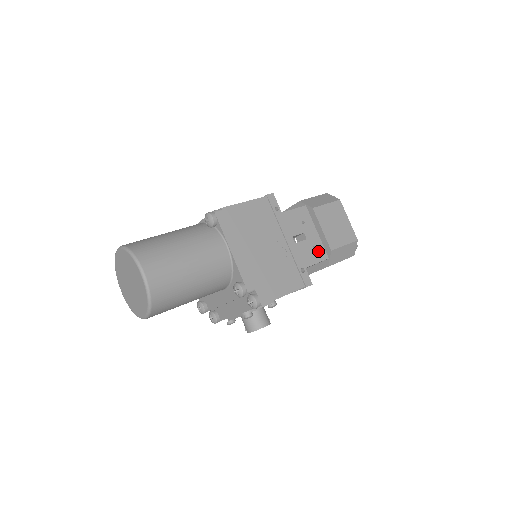
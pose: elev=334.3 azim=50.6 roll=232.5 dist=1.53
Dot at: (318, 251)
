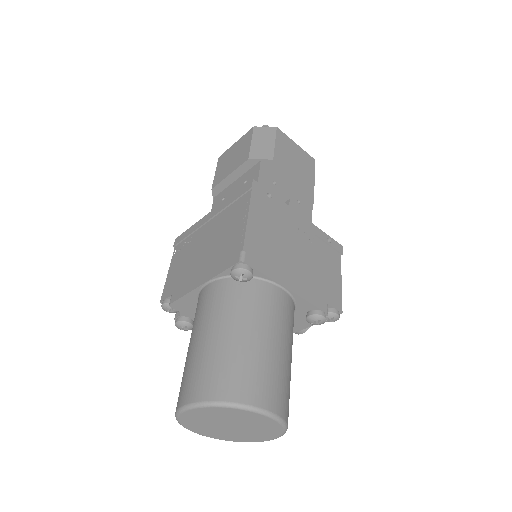
Dot at: (303, 202)
